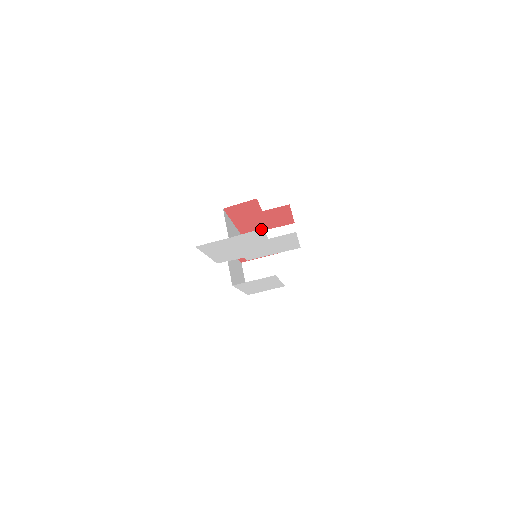
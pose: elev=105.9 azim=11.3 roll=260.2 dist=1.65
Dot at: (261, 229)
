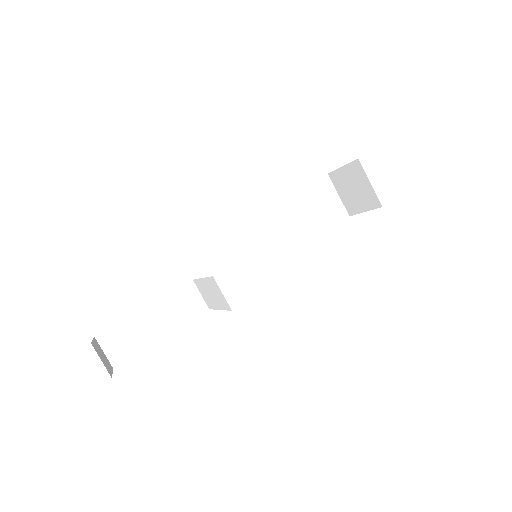
Dot at: occluded
